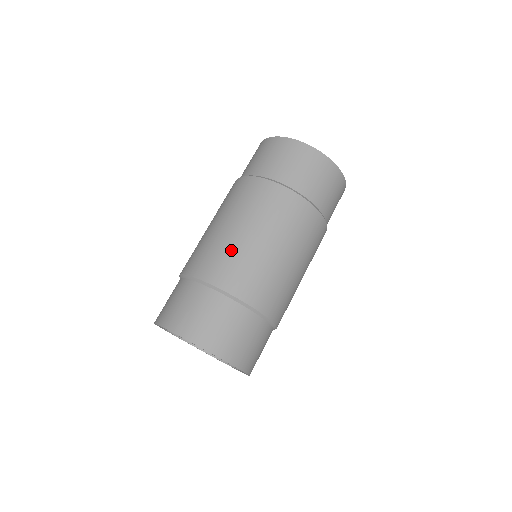
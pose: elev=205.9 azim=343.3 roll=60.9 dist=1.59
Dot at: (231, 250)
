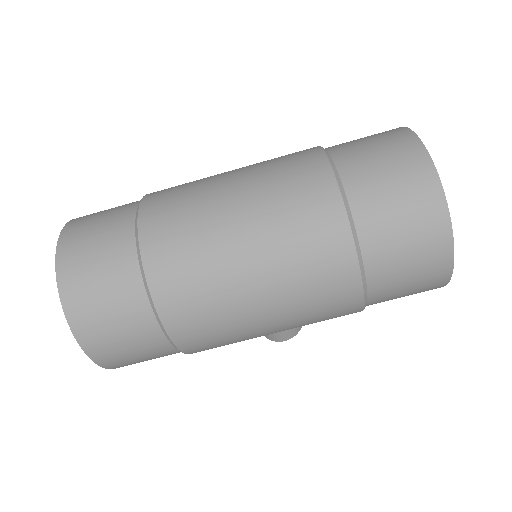
Dot at: (198, 212)
